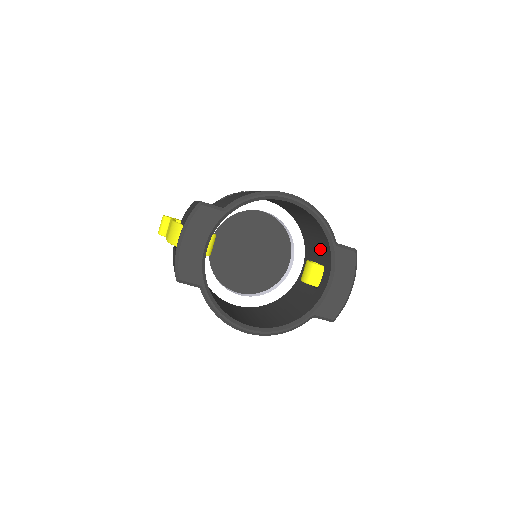
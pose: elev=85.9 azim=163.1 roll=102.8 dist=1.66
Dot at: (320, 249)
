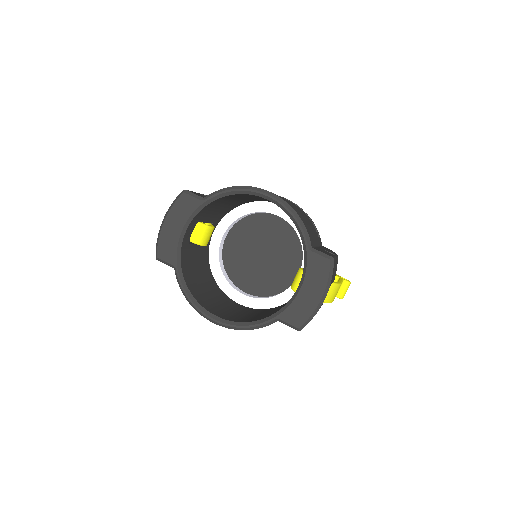
Dot at: occluded
